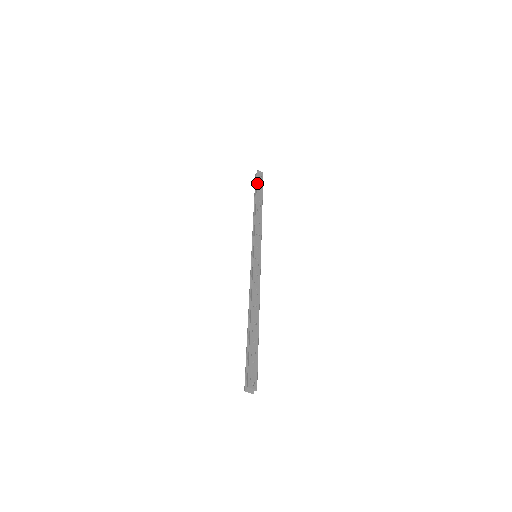
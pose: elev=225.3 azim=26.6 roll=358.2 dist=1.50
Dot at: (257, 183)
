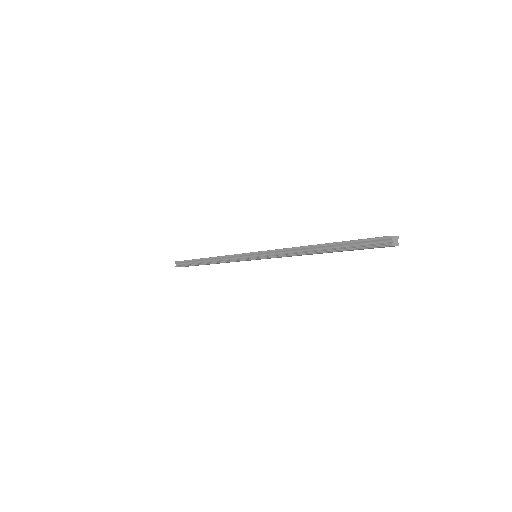
Dot at: (187, 260)
